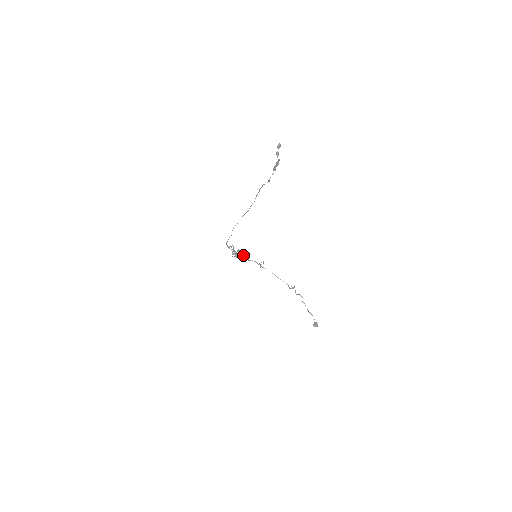
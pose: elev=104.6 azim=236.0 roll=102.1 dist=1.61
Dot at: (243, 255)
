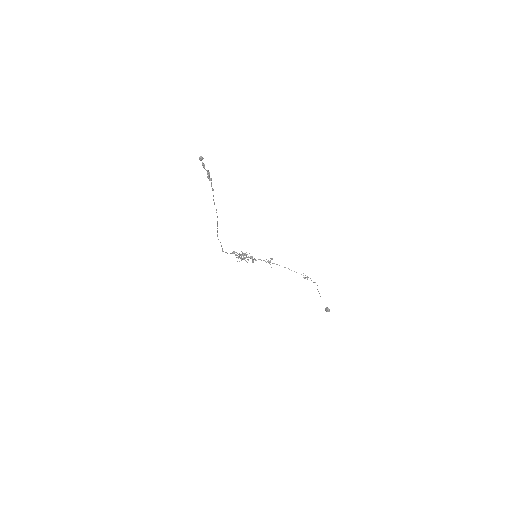
Dot at: (249, 257)
